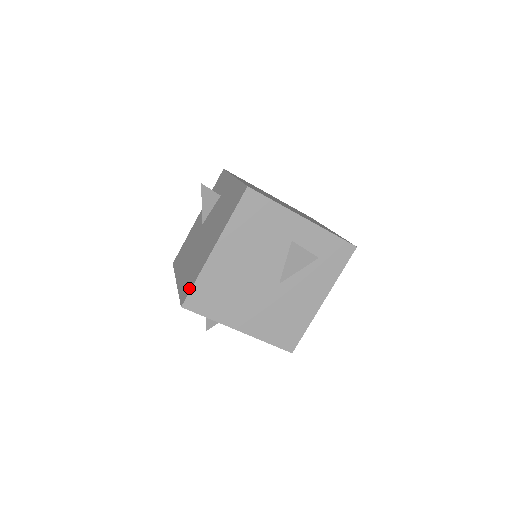
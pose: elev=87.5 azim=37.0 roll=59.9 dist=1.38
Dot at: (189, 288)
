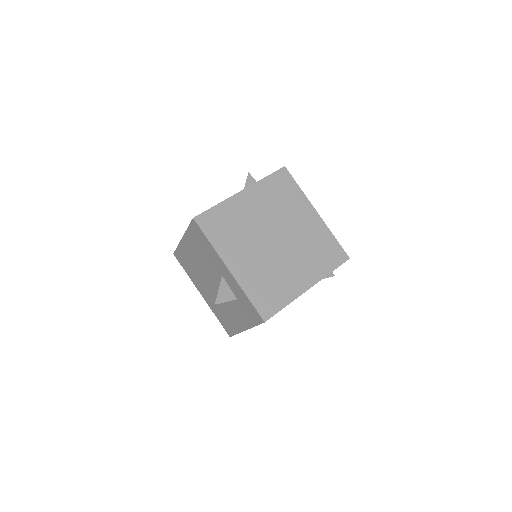
Dot at: occluded
